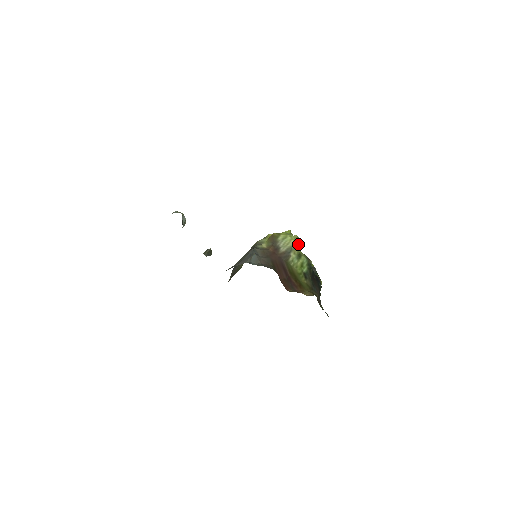
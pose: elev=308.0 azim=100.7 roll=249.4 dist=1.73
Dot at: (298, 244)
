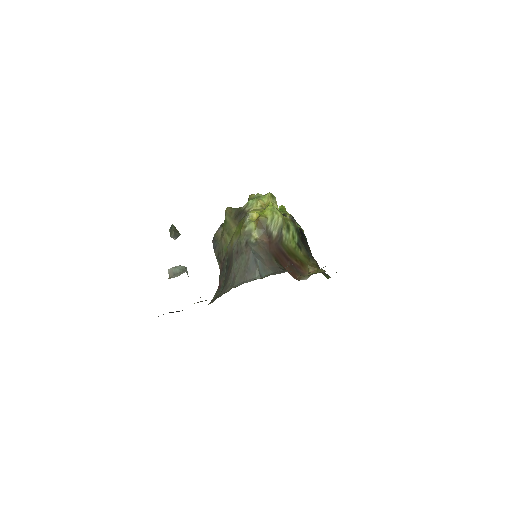
Dot at: (276, 205)
